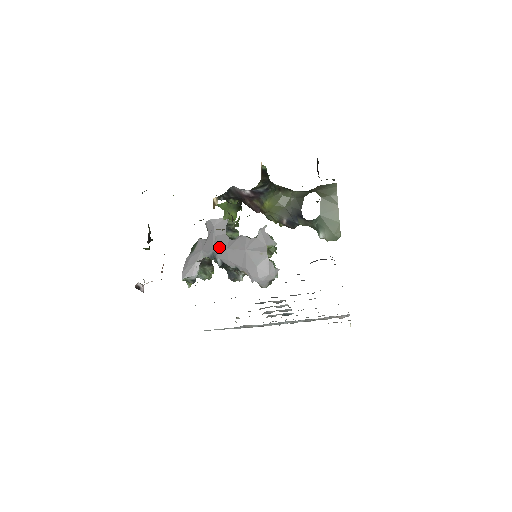
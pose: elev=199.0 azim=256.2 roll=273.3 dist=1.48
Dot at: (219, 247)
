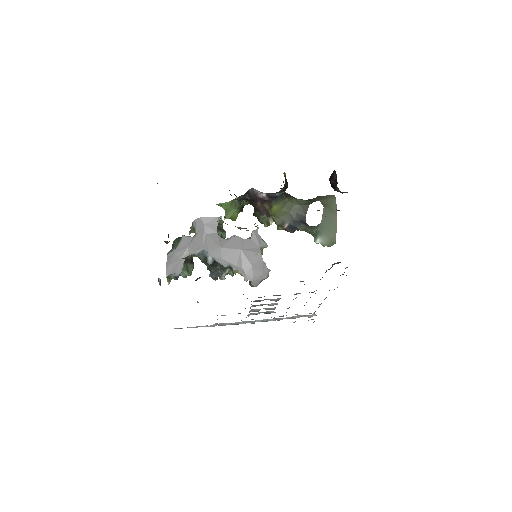
Dot at: (211, 245)
